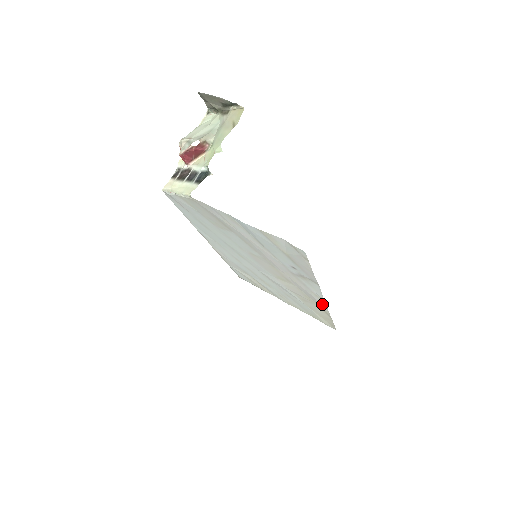
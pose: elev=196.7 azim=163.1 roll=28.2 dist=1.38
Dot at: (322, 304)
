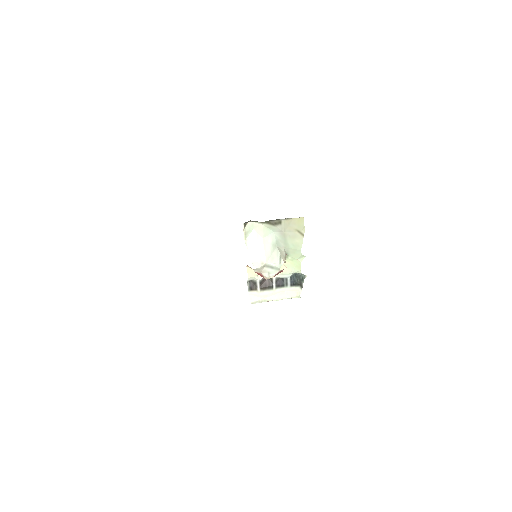
Dot at: occluded
